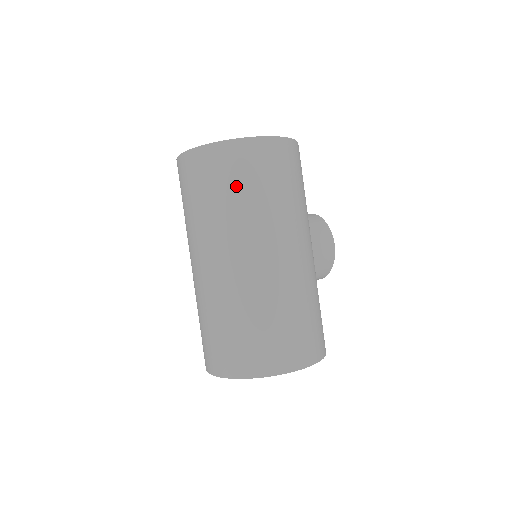
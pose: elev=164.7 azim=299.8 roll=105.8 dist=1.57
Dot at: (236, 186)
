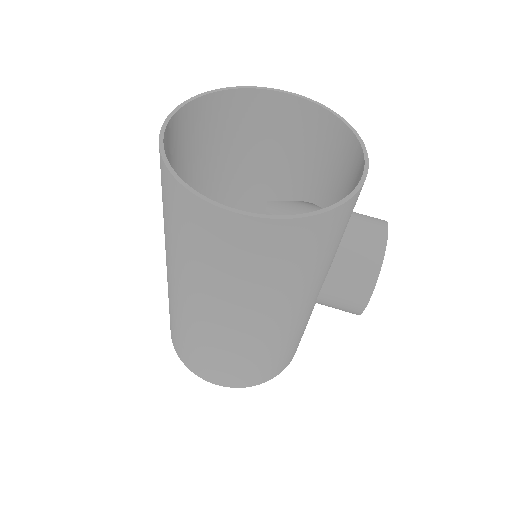
Dot at: (180, 235)
